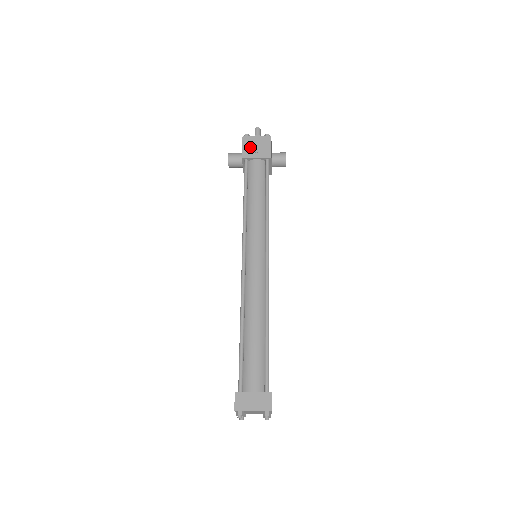
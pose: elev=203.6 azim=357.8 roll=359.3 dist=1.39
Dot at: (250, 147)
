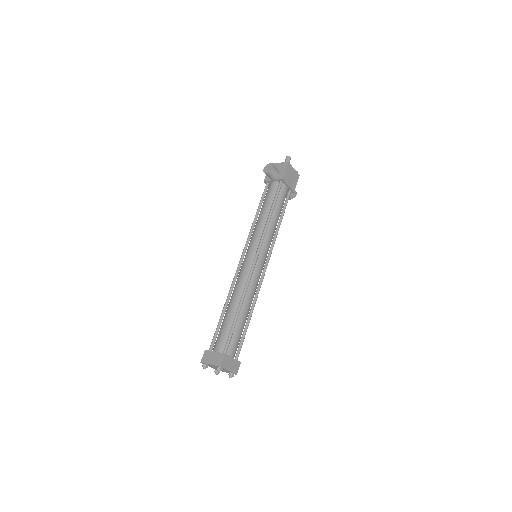
Dot at: (289, 174)
